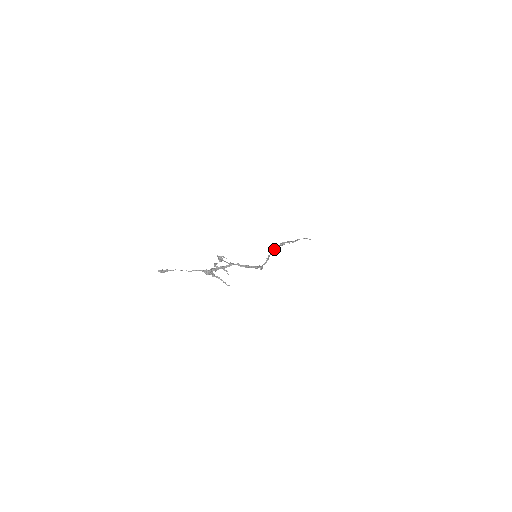
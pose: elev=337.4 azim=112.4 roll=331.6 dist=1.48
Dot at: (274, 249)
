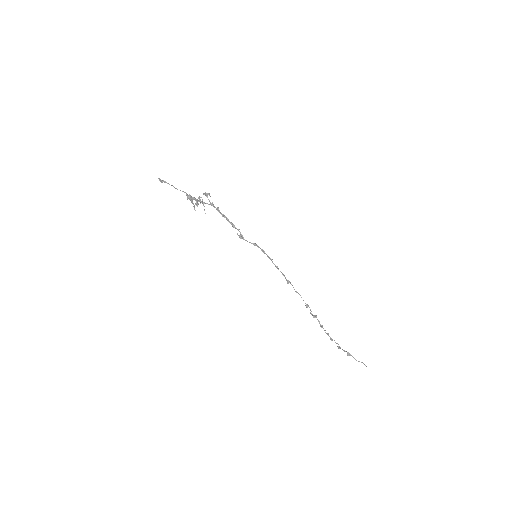
Dot at: occluded
